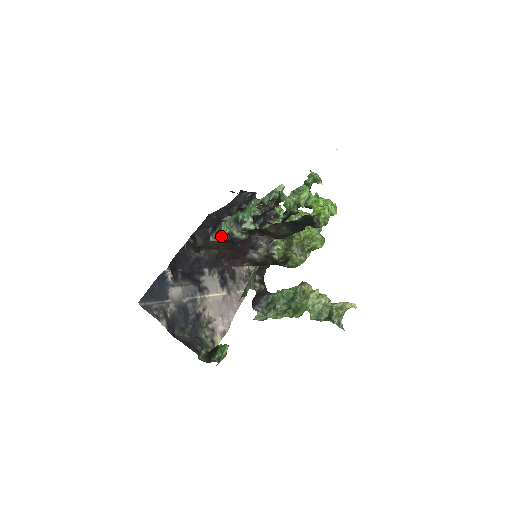
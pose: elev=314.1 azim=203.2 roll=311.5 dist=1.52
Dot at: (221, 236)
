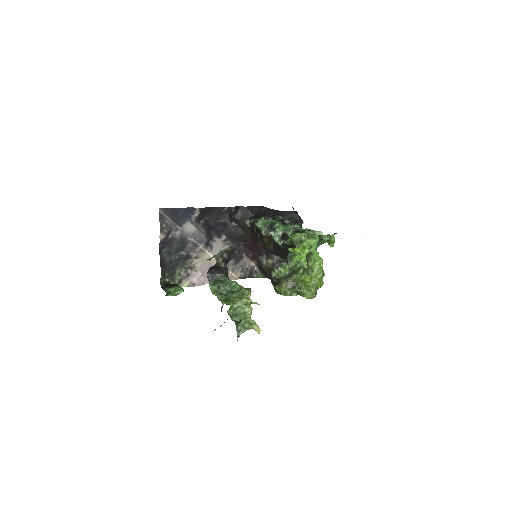
Dot at: (254, 226)
